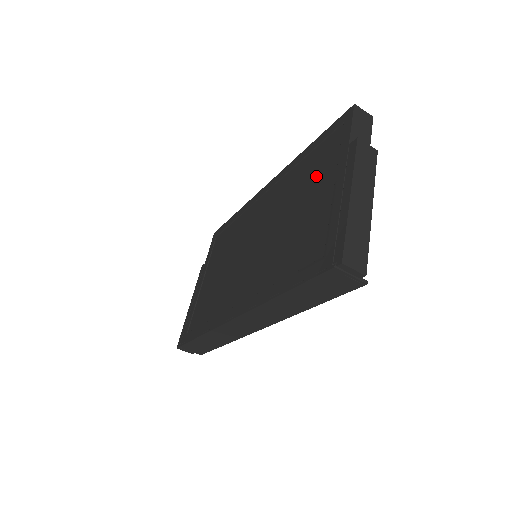
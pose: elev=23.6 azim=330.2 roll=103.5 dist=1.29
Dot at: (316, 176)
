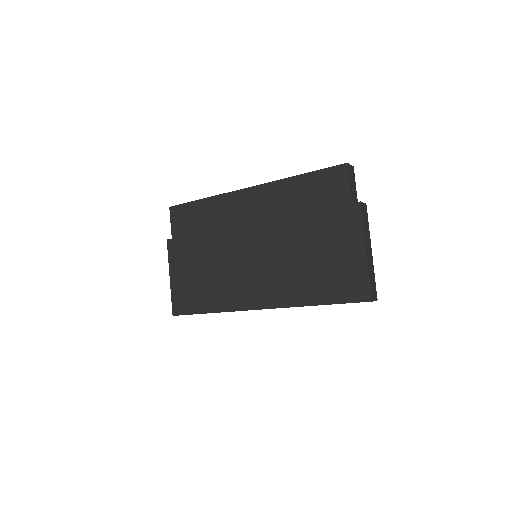
Dot at: (319, 214)
